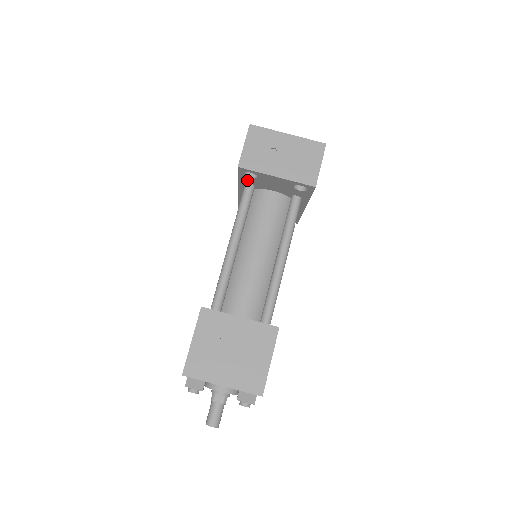
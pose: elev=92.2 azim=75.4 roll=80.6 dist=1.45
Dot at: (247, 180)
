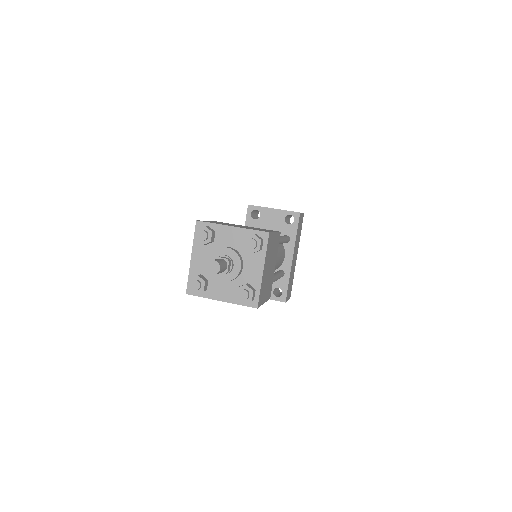
Dot at: (252, 225)
